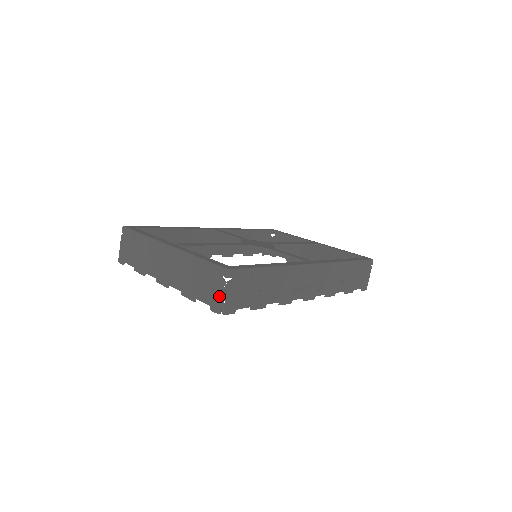
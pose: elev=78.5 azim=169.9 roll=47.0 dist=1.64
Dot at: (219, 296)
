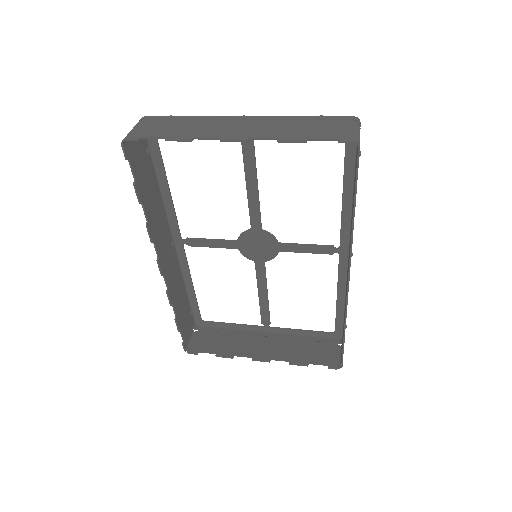
Dot at: (352, 130)
